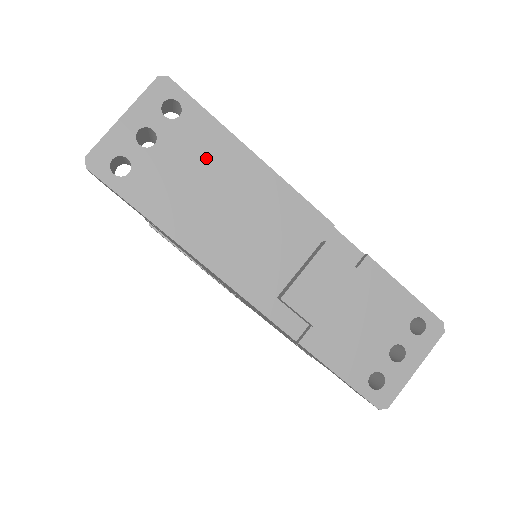
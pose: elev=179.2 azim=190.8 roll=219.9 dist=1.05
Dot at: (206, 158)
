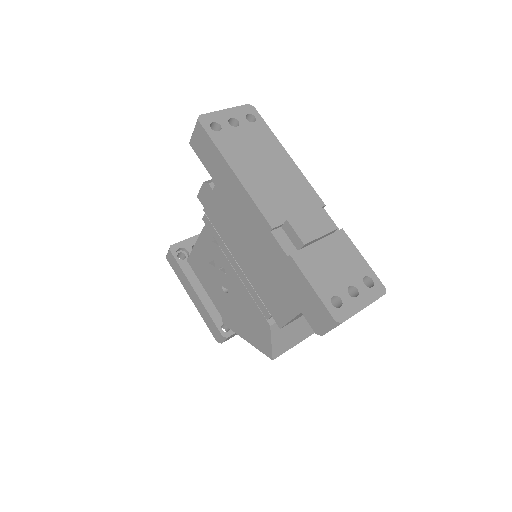
Dot at: (262, 144)
